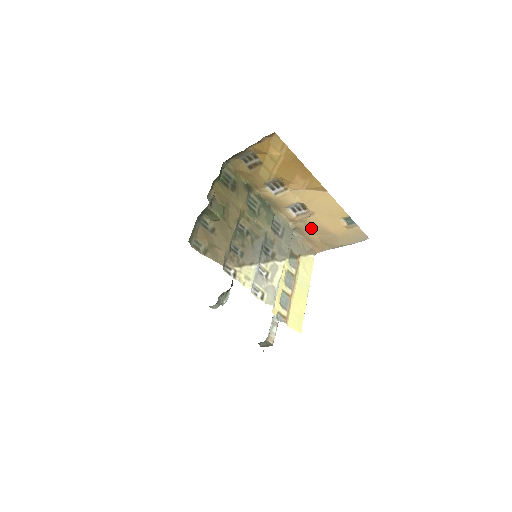
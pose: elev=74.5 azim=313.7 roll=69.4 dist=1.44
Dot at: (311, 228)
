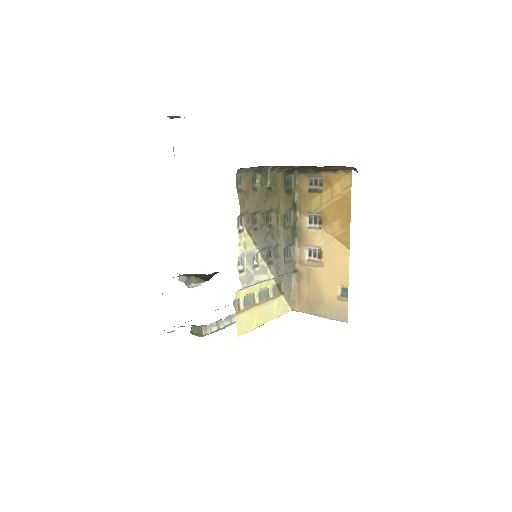
Dot at: (309, 280)
